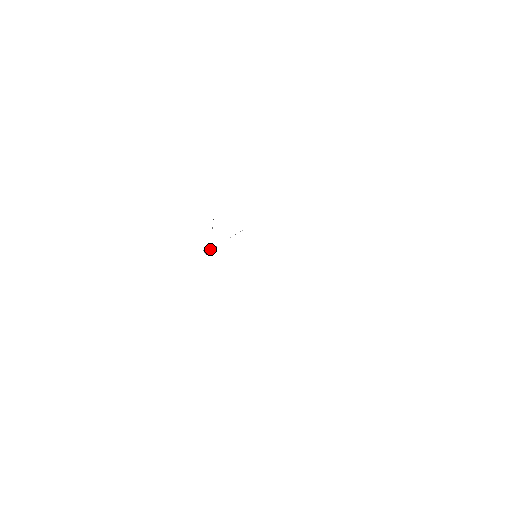
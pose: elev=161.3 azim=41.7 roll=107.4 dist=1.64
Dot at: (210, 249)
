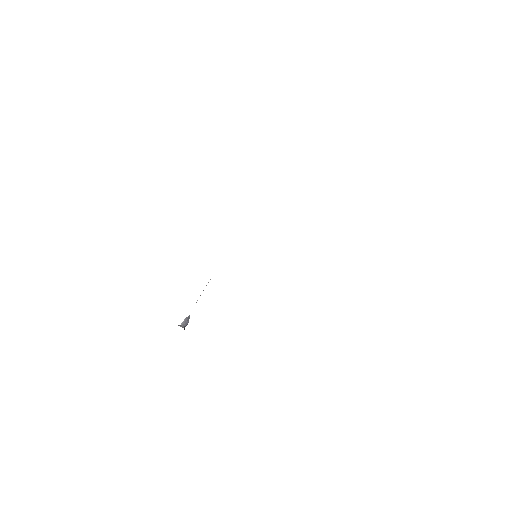
Dot at: (184, 321)
